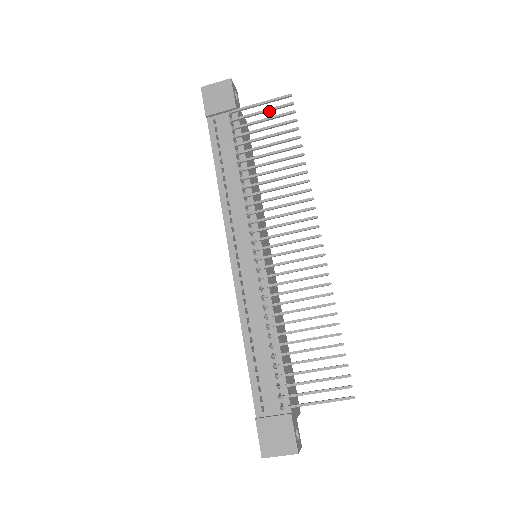
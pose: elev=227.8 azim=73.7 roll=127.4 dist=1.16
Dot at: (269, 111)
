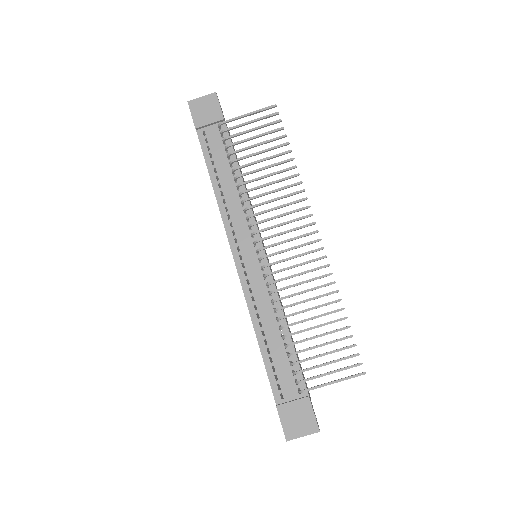
Dot at: occluded
